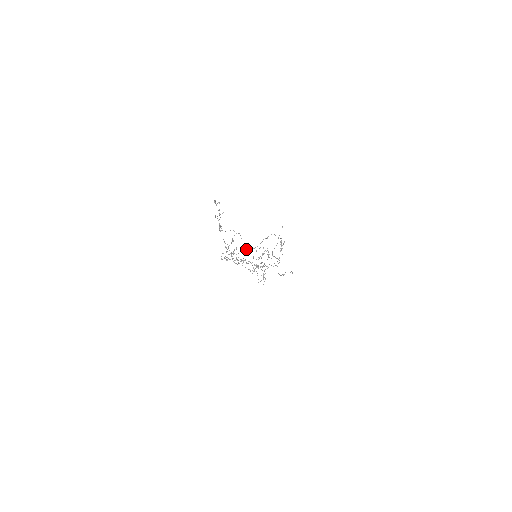
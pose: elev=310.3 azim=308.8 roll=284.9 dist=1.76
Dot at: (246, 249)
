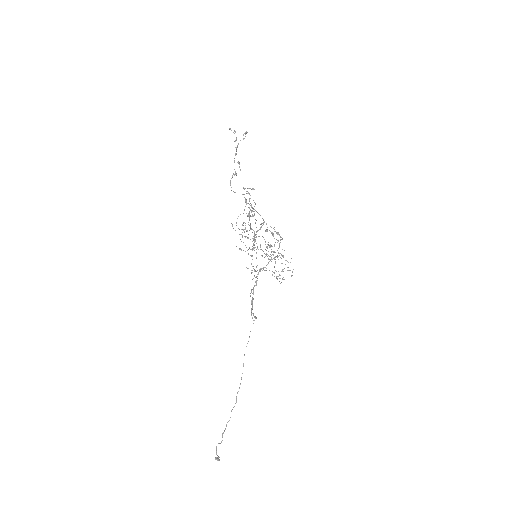
Dot at: (240, 249)
